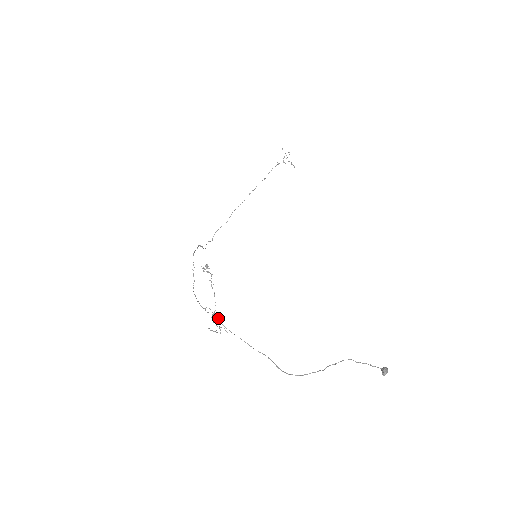
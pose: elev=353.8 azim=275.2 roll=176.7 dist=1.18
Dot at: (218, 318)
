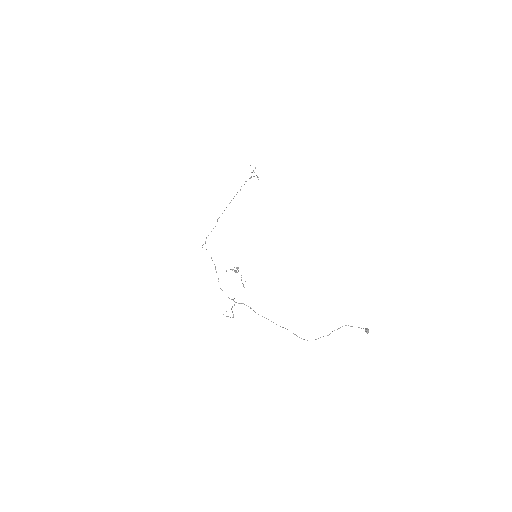
Dot at: occluded
